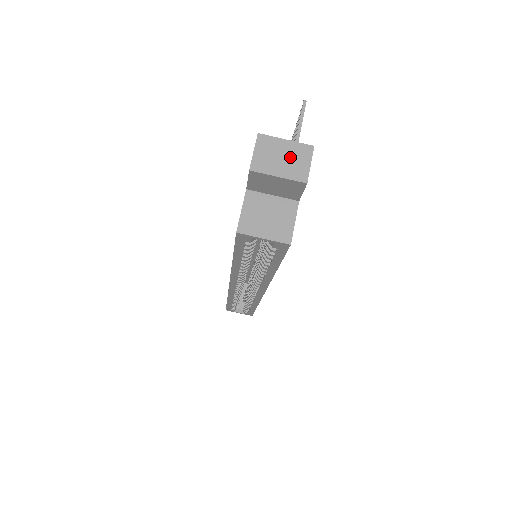
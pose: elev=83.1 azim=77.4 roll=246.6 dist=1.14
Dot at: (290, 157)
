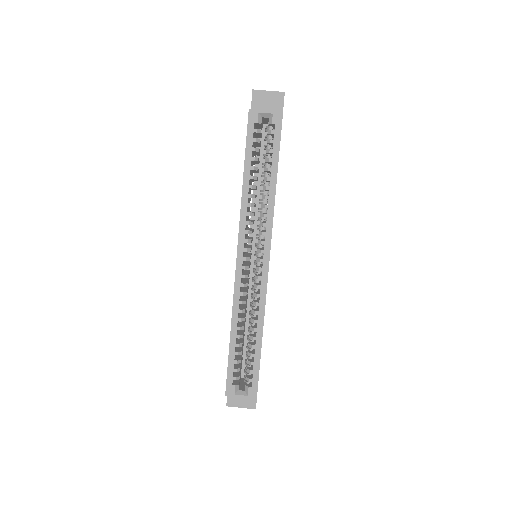
Dot at: occluded
